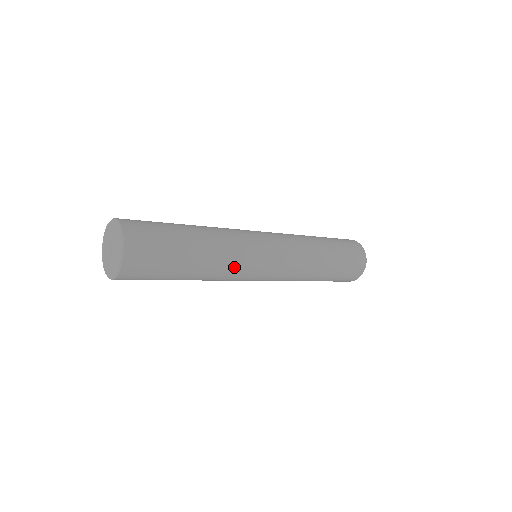
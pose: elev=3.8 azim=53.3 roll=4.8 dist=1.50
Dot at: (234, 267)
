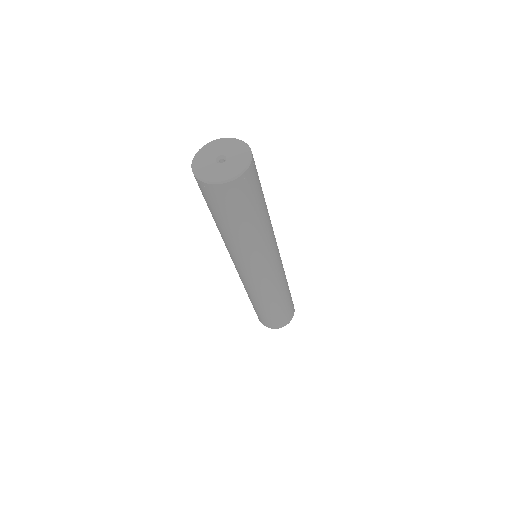
Dot at: (273, 233)
